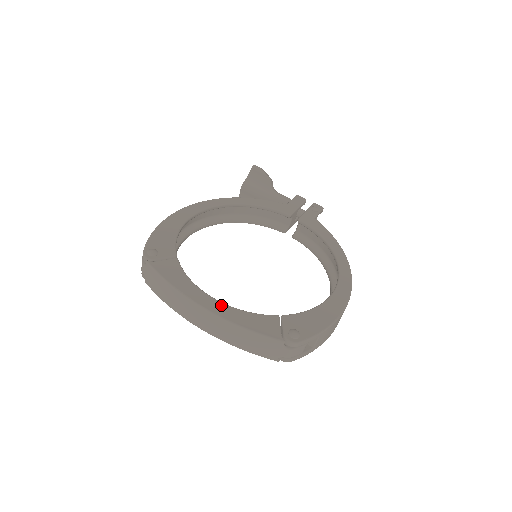
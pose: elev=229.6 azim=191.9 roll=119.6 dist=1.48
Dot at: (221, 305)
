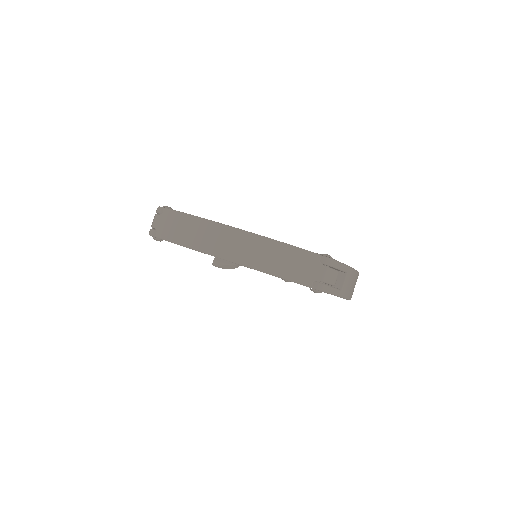
Dot at: occluded
